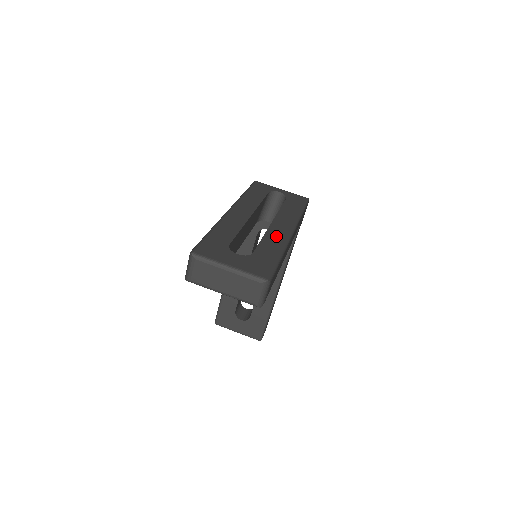
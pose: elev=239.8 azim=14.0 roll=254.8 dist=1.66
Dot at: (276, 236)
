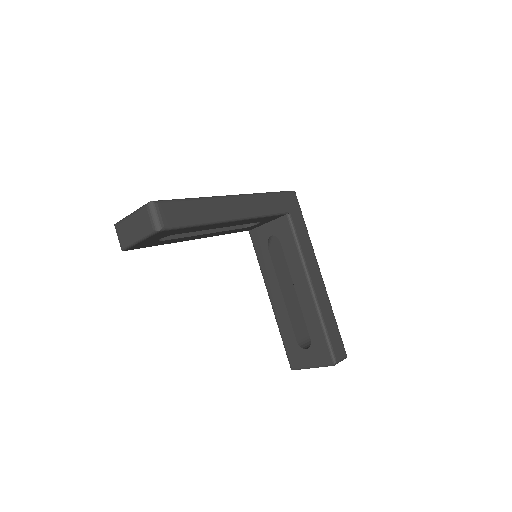
Dot at: occluded
